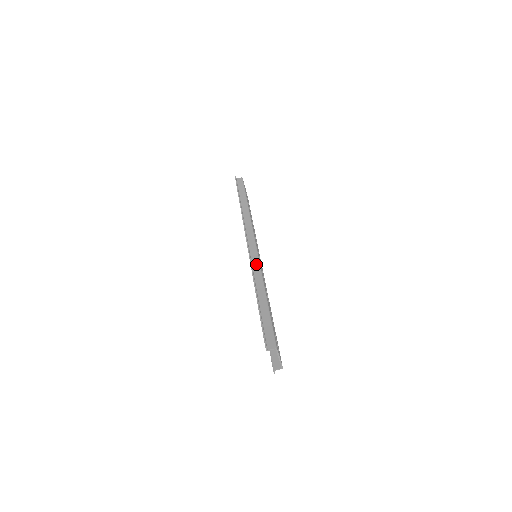
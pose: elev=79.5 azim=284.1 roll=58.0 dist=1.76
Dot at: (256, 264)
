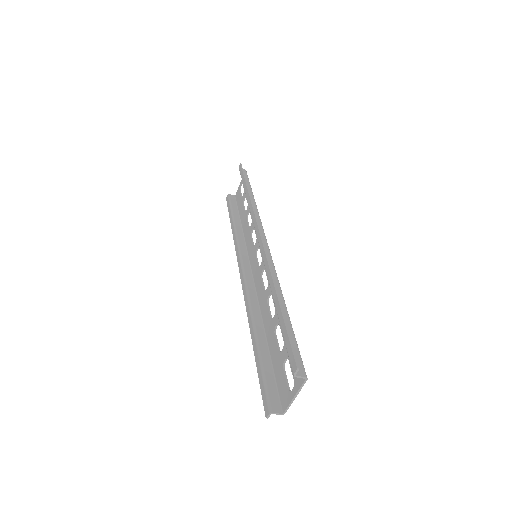
Dot at: (270, 261)
